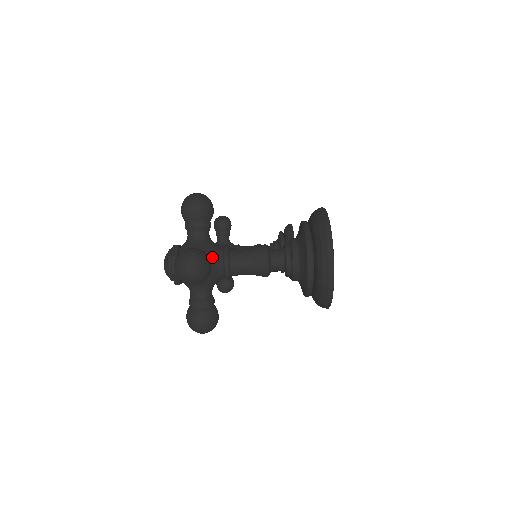
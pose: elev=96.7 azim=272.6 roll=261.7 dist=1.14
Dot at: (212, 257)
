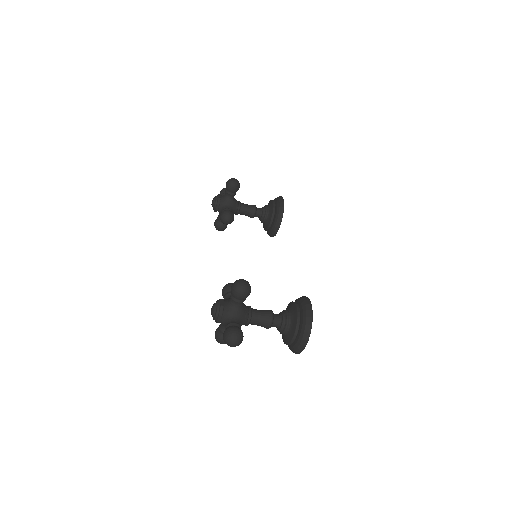
Dot at: (242, 320)
